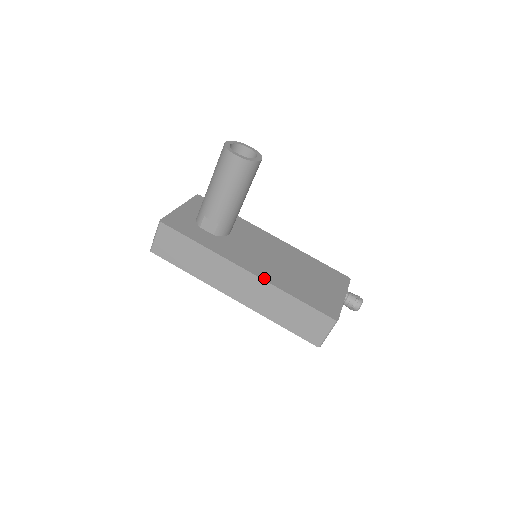
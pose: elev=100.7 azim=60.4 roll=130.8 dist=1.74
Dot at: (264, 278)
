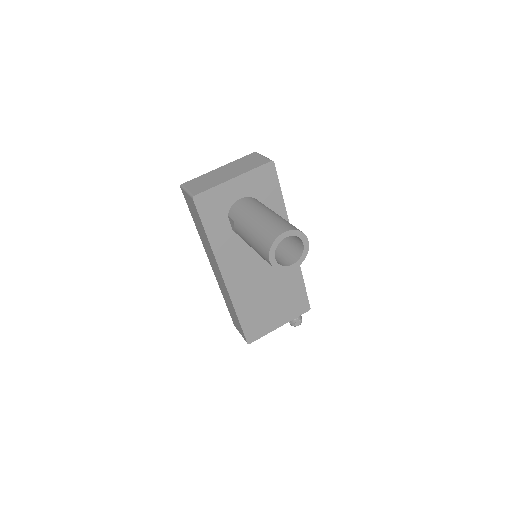
Dot at: (231, 292)
